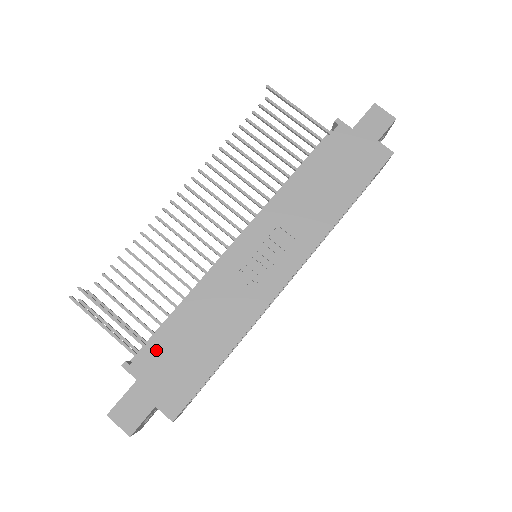
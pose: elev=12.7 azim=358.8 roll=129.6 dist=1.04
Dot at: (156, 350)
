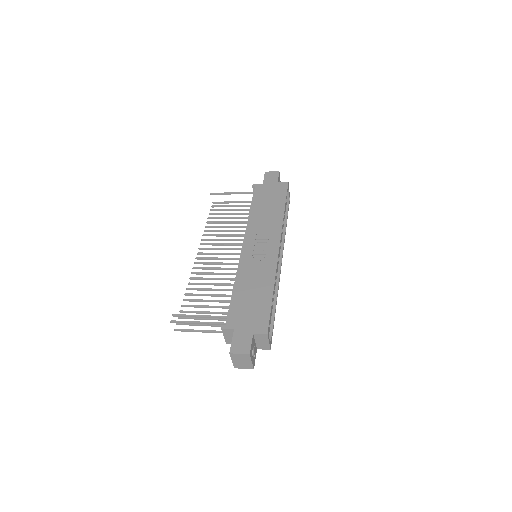
Dot at: (235, 311)
